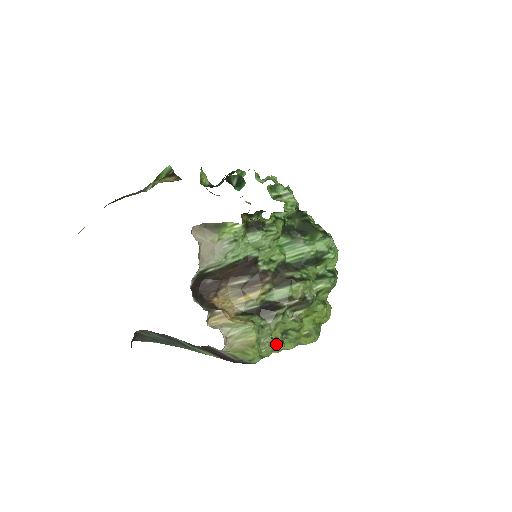
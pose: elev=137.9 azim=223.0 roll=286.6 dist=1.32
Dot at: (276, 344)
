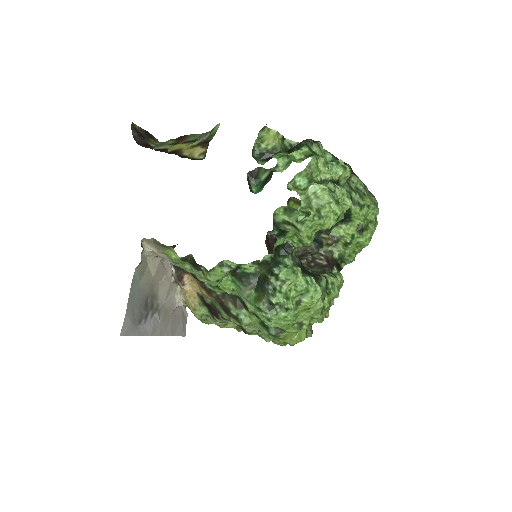
Dot at: (230, 326)
